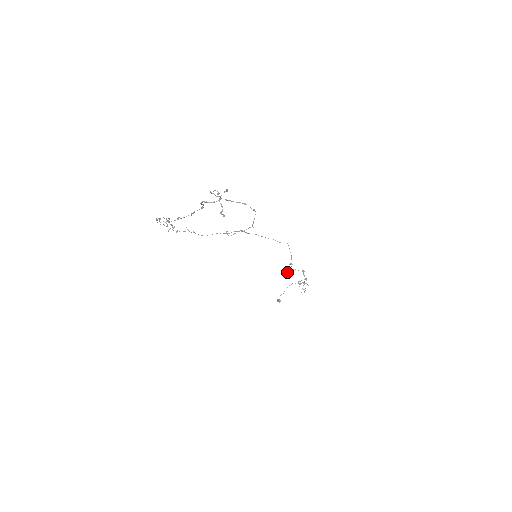
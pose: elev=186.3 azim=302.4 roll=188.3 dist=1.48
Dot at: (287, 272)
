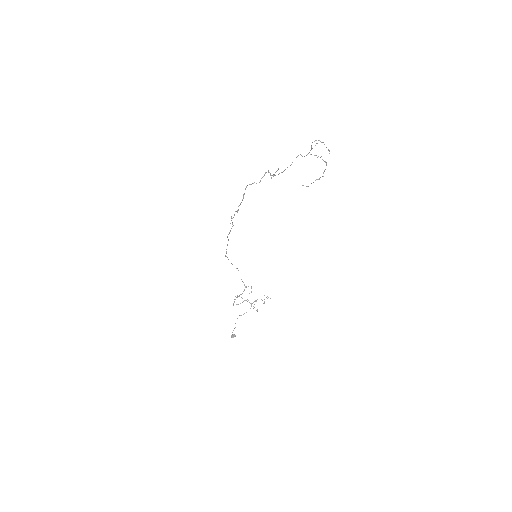
Dot at: occluded
